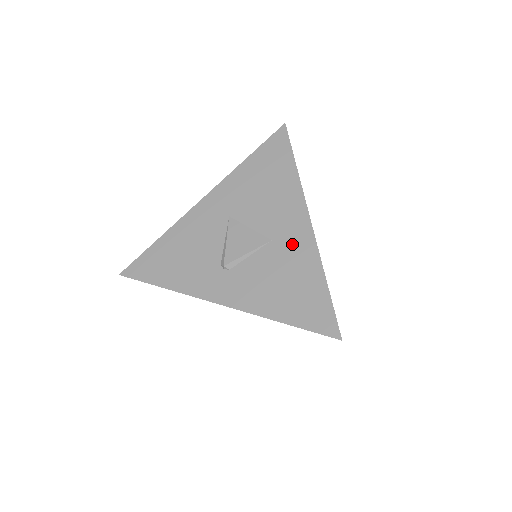
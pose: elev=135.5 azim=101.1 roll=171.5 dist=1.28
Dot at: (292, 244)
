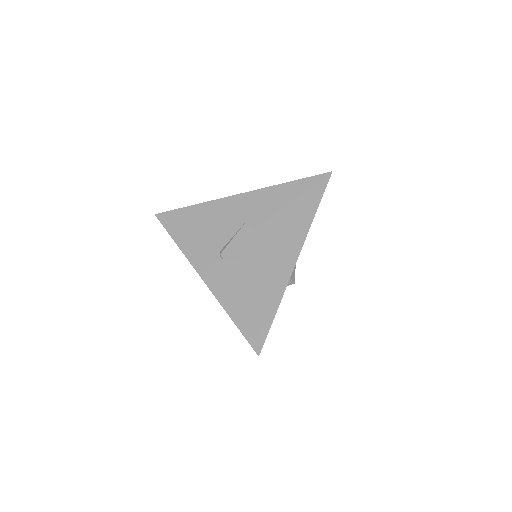
Dot at: (274, 269)
